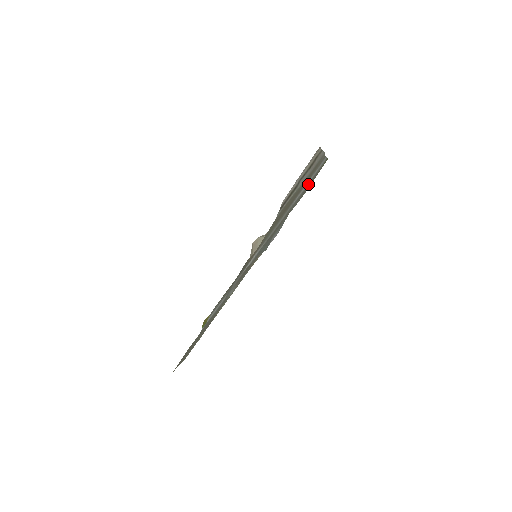
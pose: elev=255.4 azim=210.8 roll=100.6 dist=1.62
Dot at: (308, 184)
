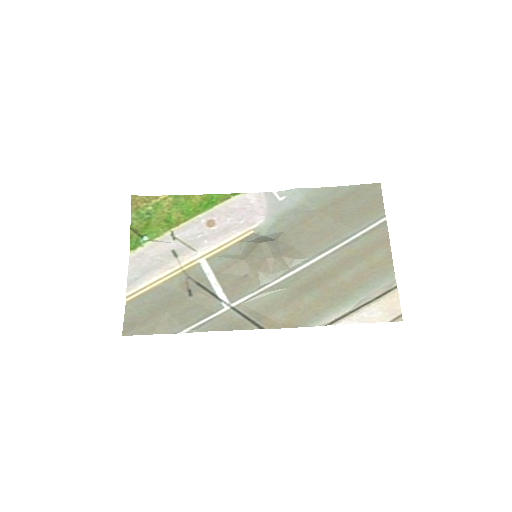
Dot at: (352, 234)
